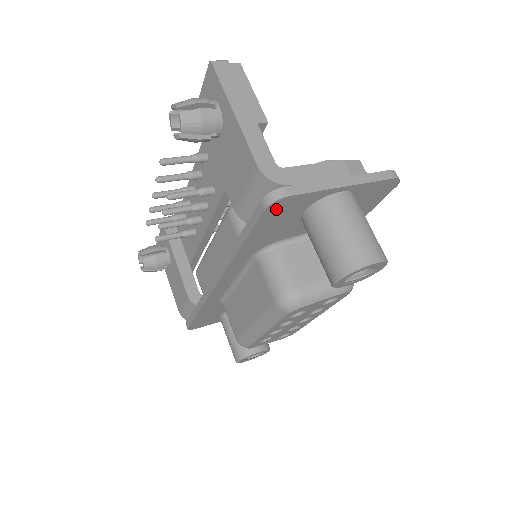
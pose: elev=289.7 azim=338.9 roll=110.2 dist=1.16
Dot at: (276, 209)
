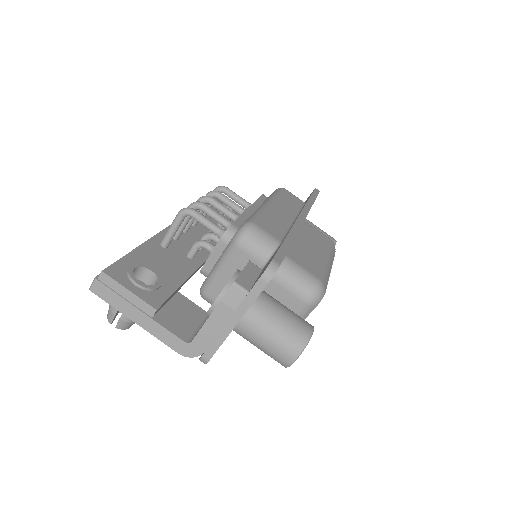
Dot at: occluded
